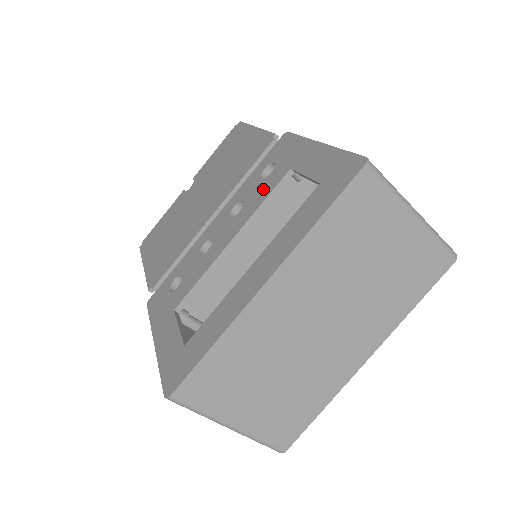
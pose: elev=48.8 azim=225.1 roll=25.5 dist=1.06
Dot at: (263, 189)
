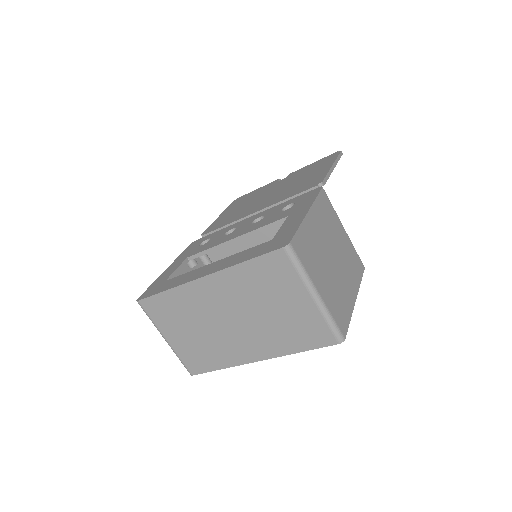
Dot at: (272, 218)
